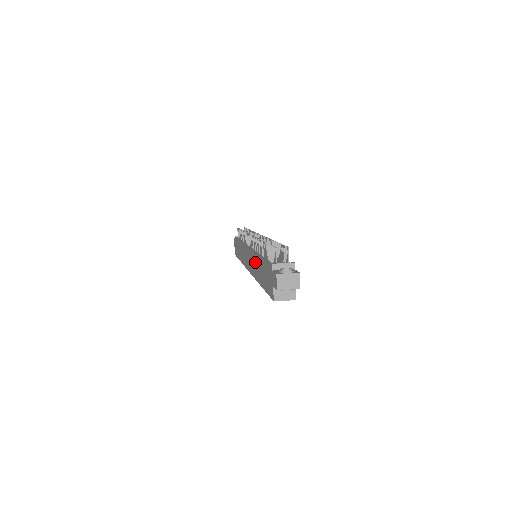
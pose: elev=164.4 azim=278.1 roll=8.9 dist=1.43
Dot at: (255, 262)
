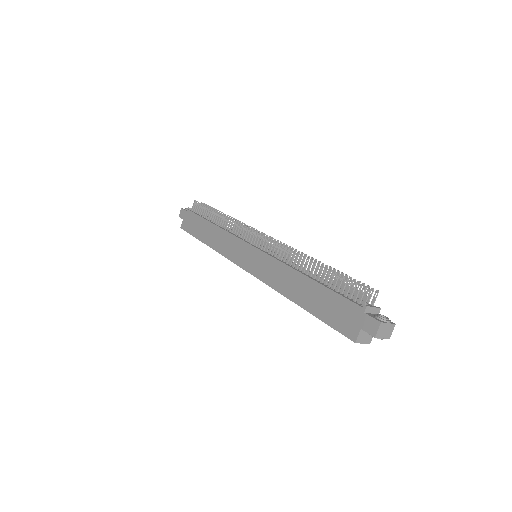
Dot at: (284, 274)
